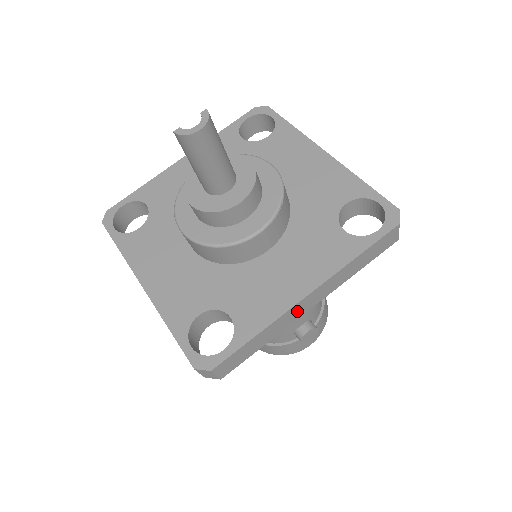
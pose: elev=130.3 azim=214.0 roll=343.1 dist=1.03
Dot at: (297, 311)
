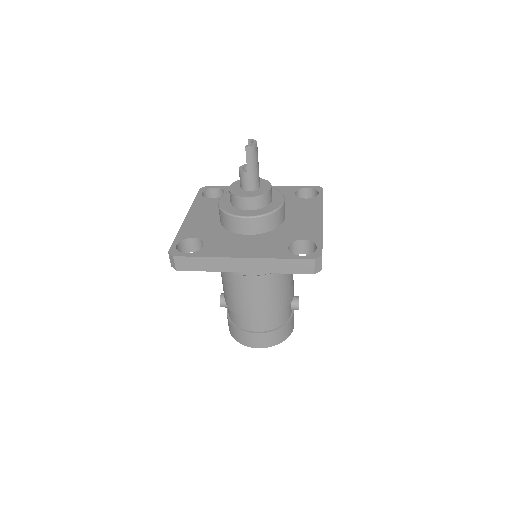
Dot at: occluded
